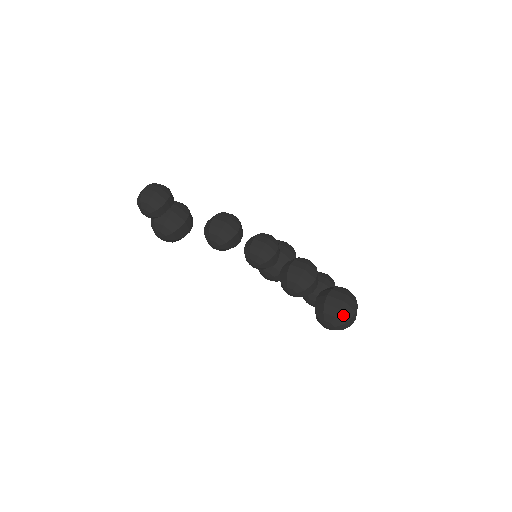
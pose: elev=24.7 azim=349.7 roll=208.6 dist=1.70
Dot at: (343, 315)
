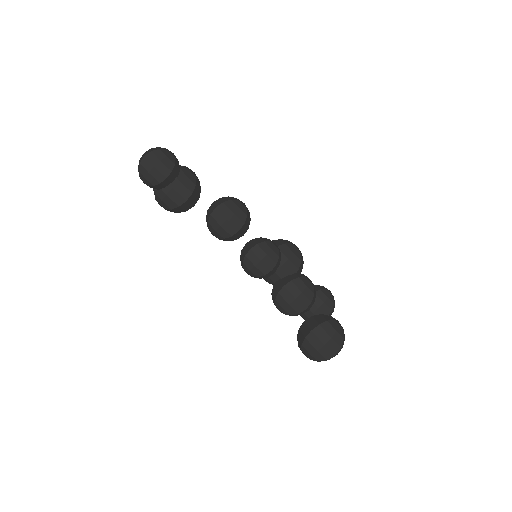
Dot at: (320, 356)
